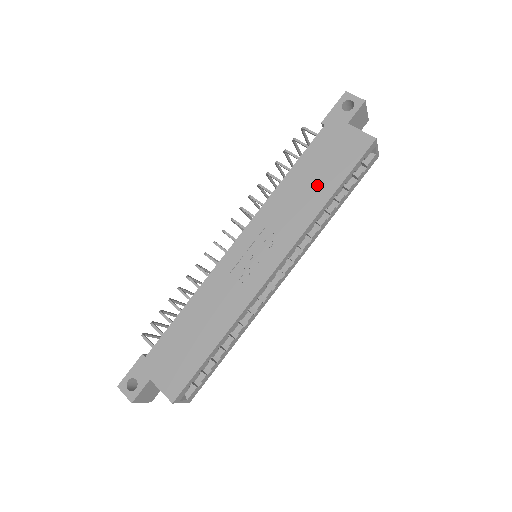
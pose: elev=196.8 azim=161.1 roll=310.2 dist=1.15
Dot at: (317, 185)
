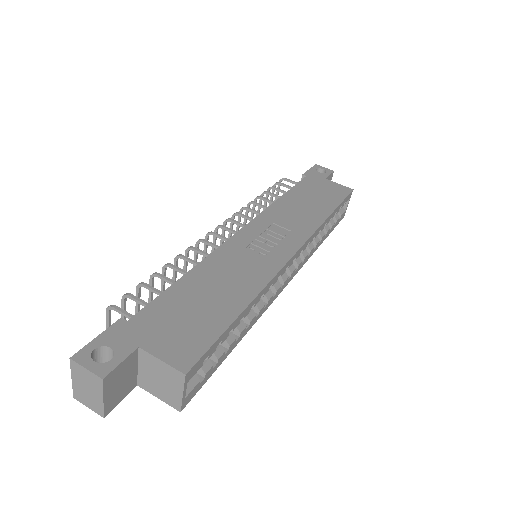
Dot at: (315, 205)
